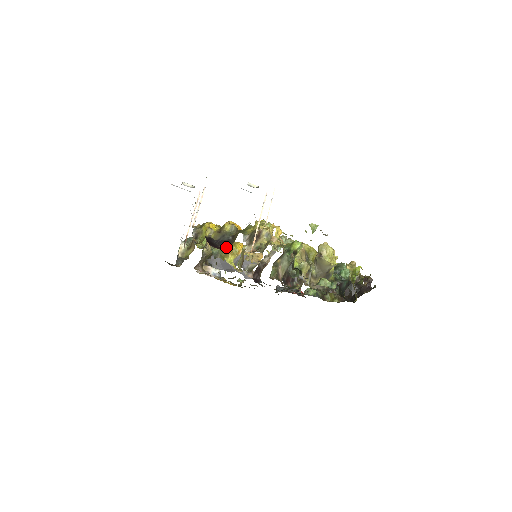
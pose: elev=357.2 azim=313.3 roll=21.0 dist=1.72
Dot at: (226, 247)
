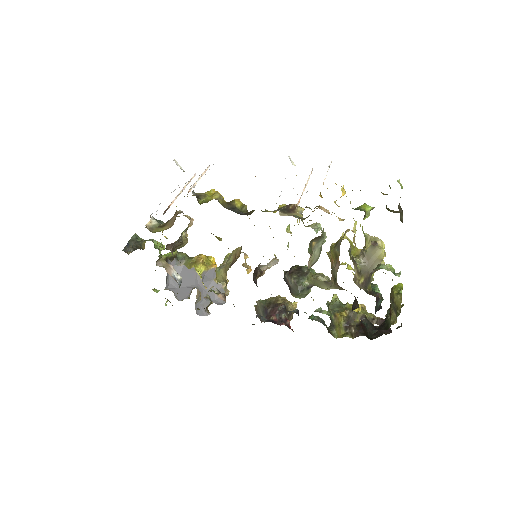
Dot at: occluded
